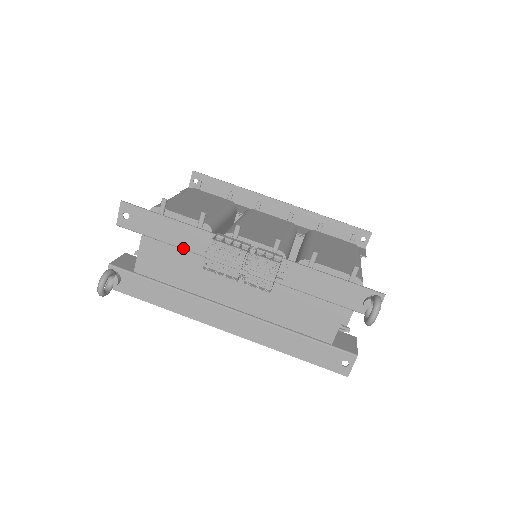
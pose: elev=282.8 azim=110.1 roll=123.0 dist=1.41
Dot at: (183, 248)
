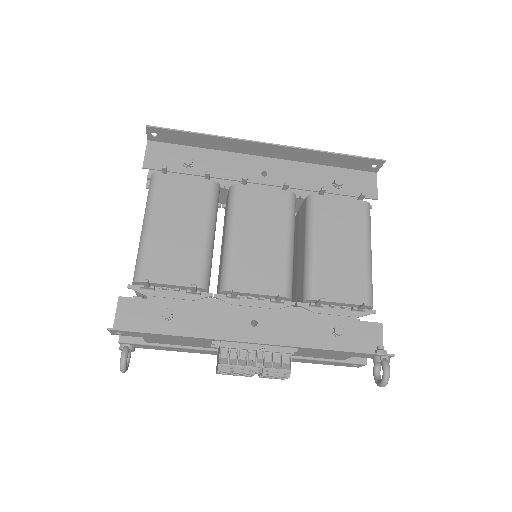
Dot at: occluded
